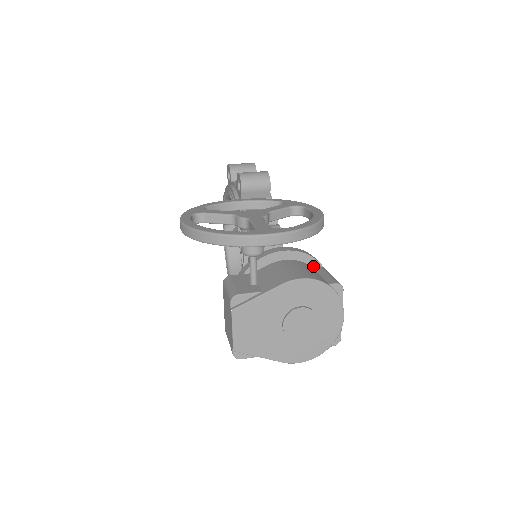
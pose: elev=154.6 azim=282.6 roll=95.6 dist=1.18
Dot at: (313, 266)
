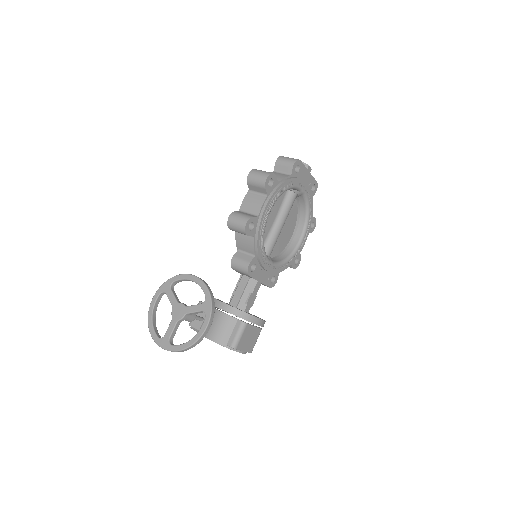
Dot at: (245, 314)
